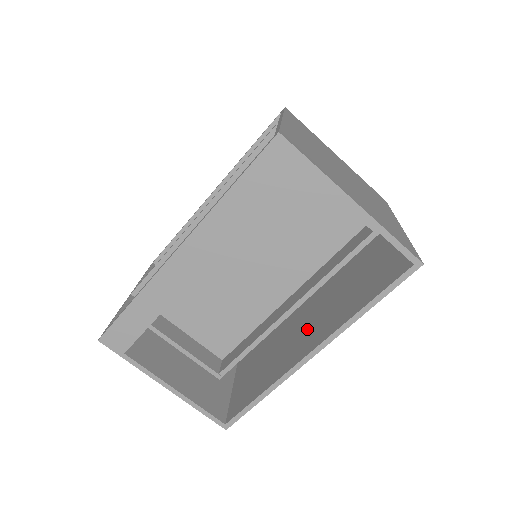
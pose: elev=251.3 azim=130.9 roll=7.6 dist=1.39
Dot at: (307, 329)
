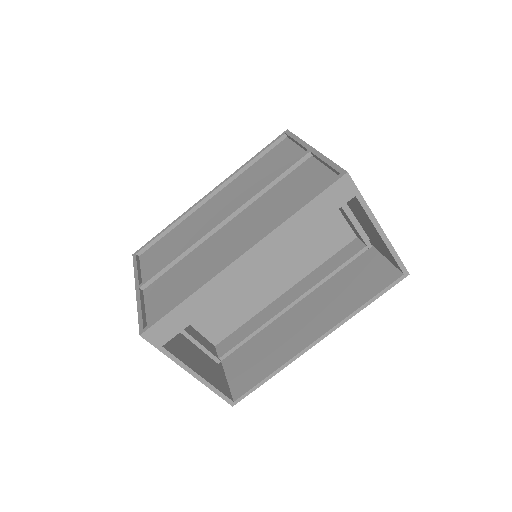
Dot at: (303, 319)
